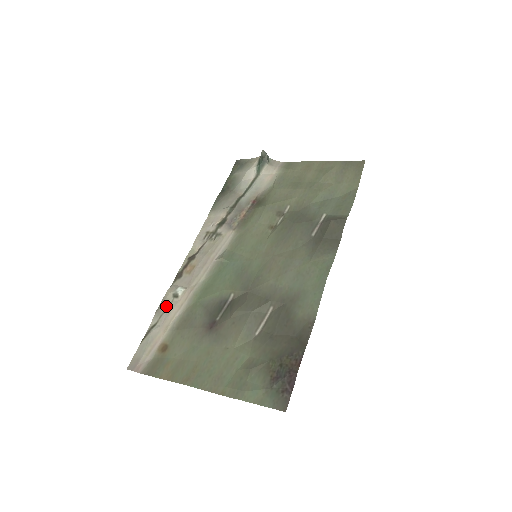
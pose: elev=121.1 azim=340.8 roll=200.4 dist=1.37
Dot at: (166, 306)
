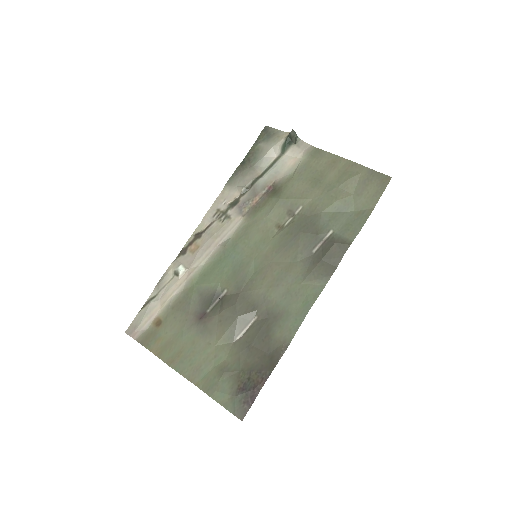
Dot at: (166, 281)
